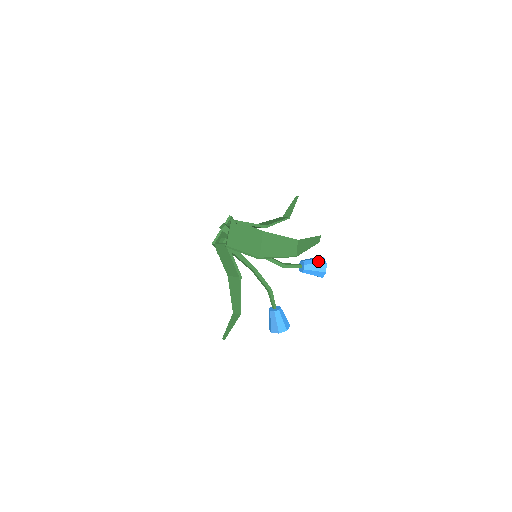
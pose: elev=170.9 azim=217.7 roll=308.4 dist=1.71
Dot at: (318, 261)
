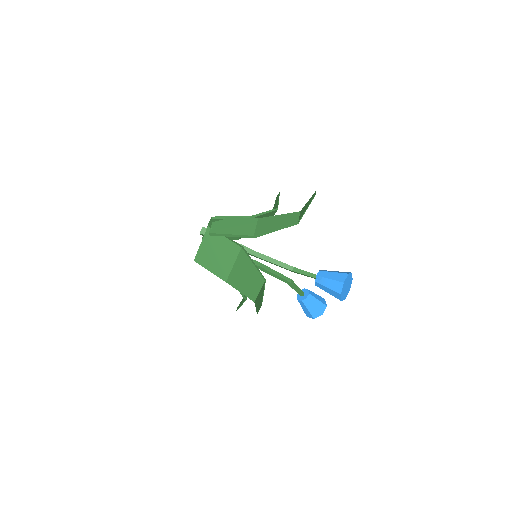
Dot at: (333, 285)
